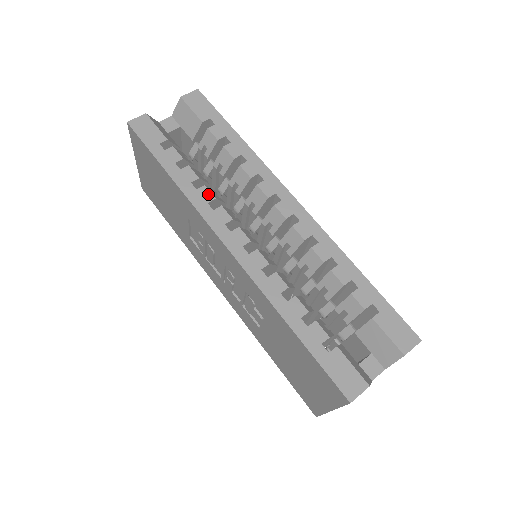
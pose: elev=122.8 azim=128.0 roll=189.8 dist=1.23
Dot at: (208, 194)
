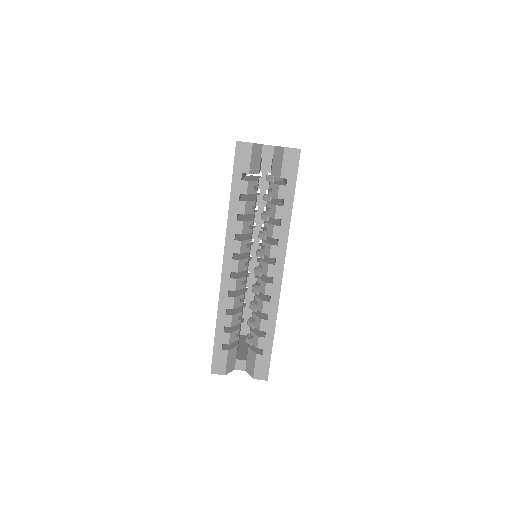
Dot at: (240, 228)
